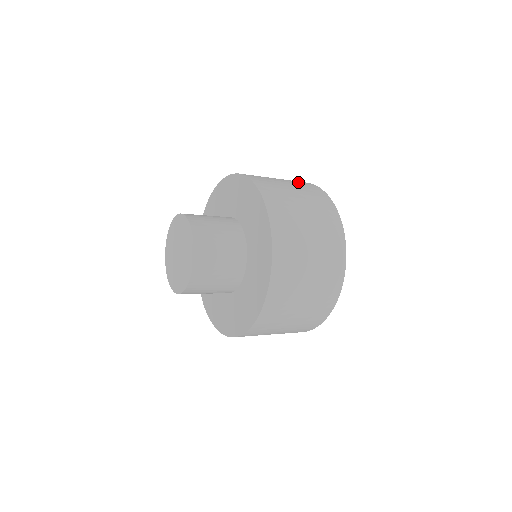
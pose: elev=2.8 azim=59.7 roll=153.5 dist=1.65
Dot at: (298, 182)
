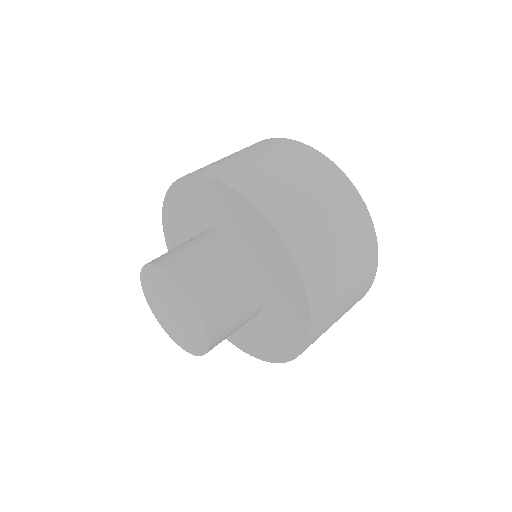
Dot at: (266, 146)
